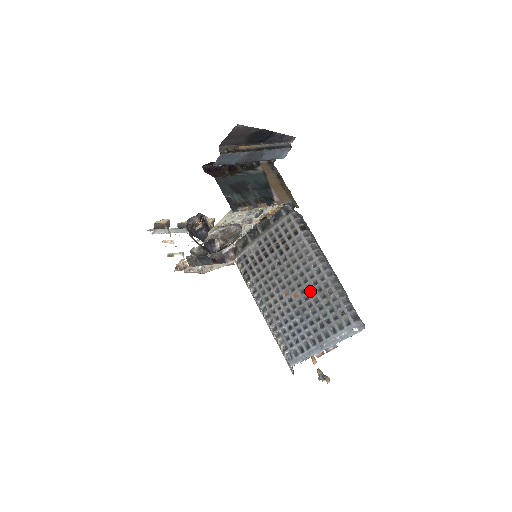
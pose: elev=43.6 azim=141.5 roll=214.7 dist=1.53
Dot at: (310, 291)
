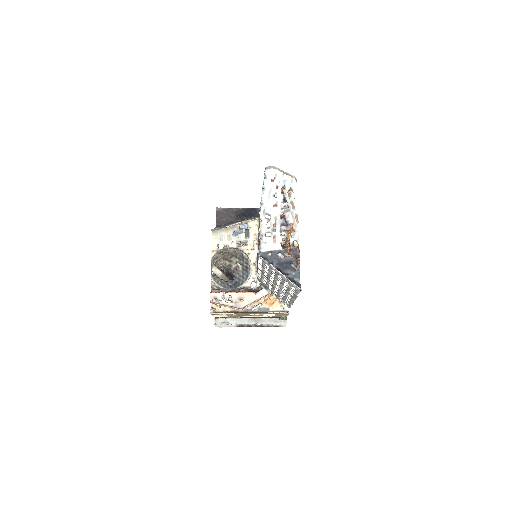
Dot at: occluded
